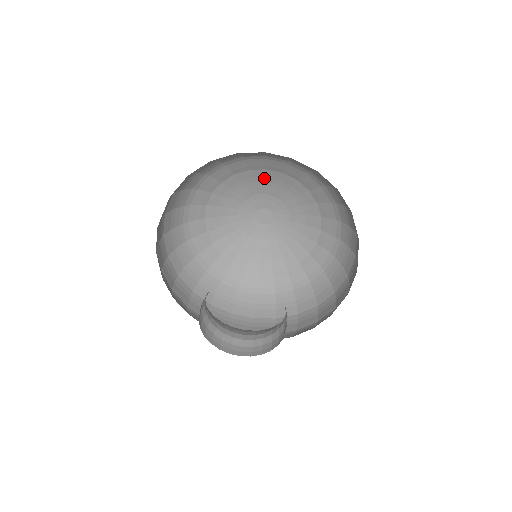
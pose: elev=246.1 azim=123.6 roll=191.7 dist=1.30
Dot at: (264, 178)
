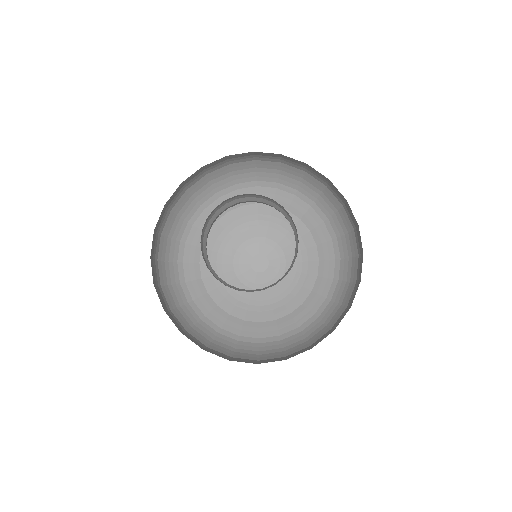
Dot at: (224, 231)
